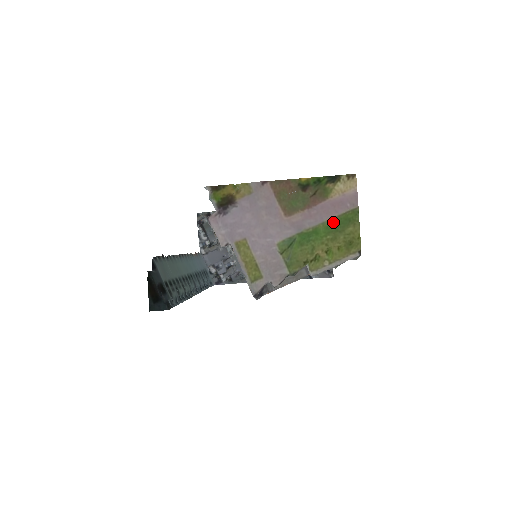
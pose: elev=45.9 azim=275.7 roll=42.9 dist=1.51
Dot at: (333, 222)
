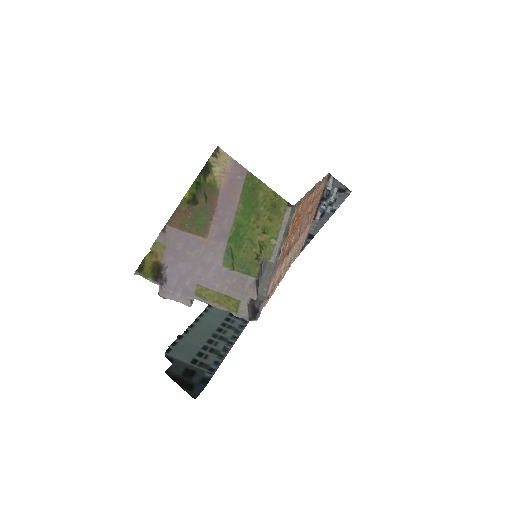
Dot at: (243, 204)
